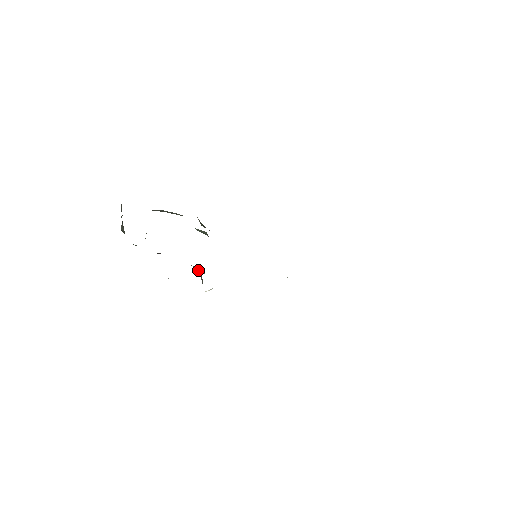
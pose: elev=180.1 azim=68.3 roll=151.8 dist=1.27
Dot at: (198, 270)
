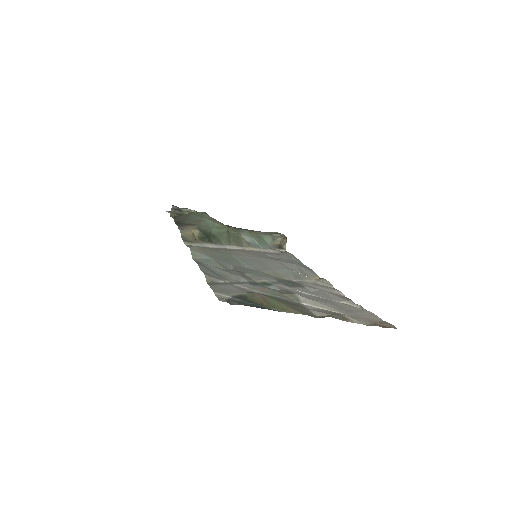
Dot at: (267, 239)
